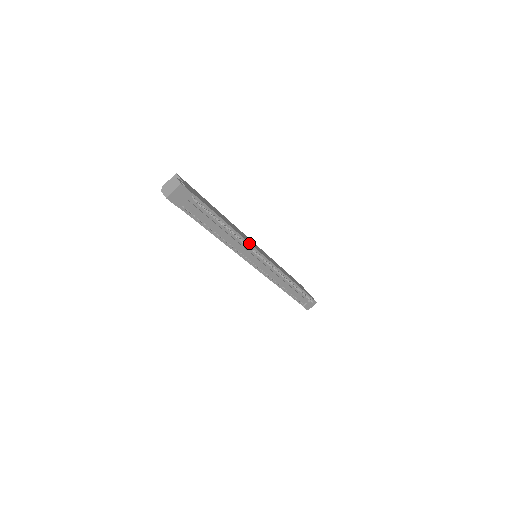
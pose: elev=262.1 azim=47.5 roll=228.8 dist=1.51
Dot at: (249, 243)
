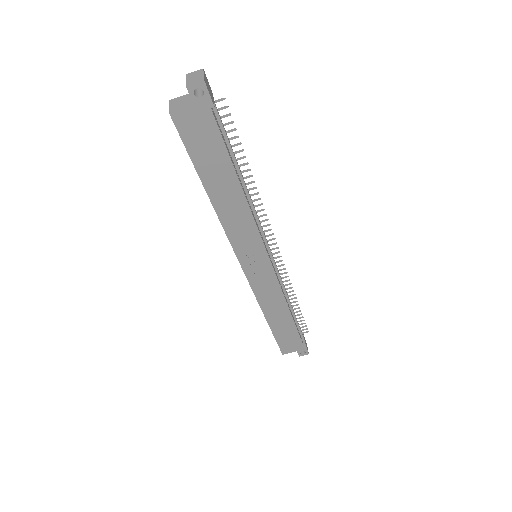
Dot at: occluded
